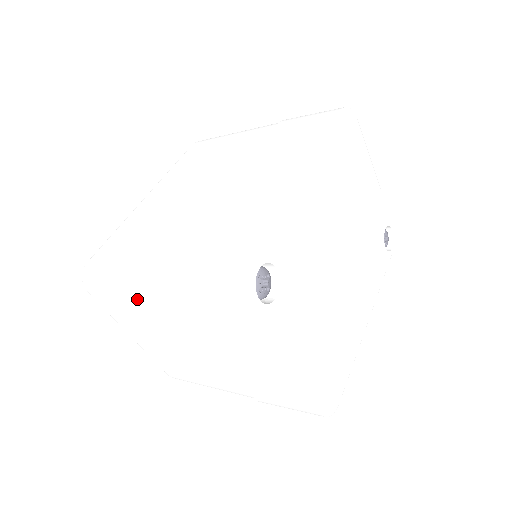
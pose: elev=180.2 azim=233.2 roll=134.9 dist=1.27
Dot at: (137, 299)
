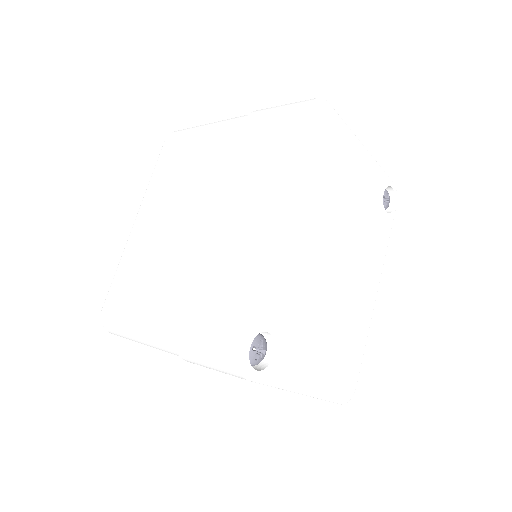
Dot at: occluded
